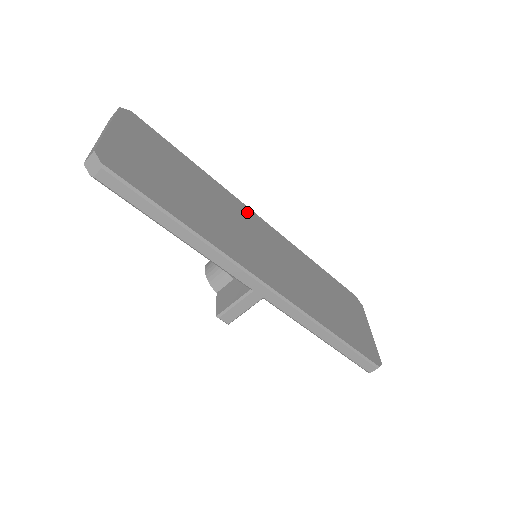
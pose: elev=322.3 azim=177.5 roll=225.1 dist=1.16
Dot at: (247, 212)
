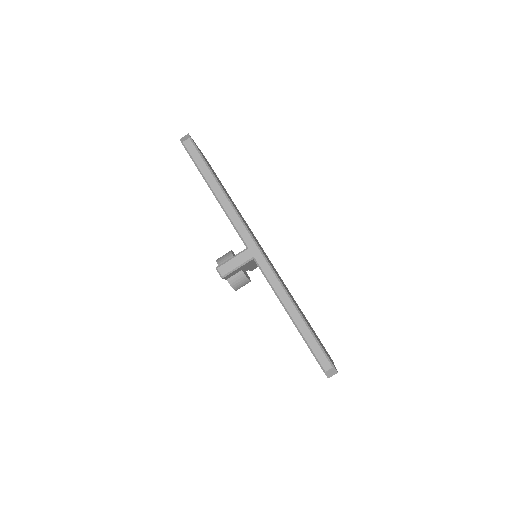
Dot at: (258, 242)
